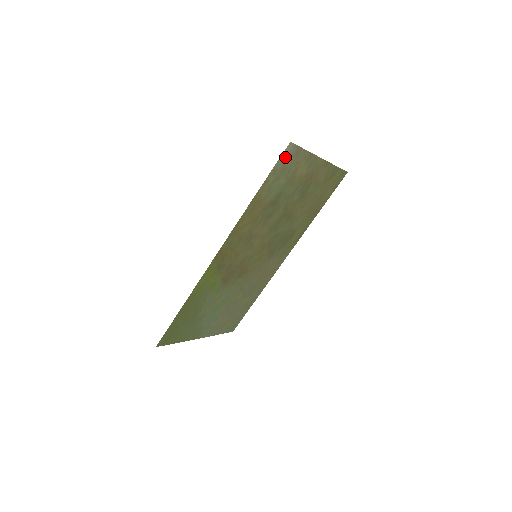
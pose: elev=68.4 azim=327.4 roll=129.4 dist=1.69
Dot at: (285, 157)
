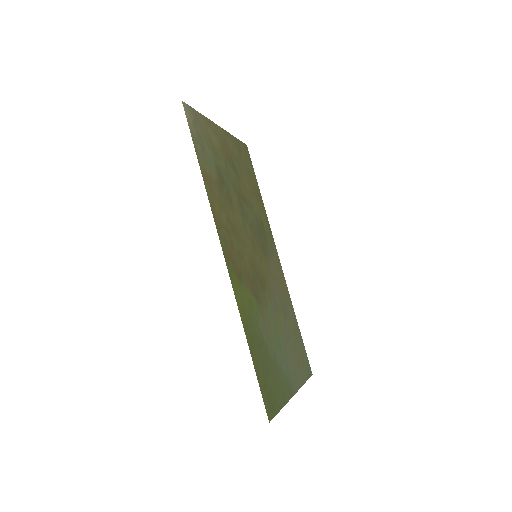
Dot at: (190, 121)
